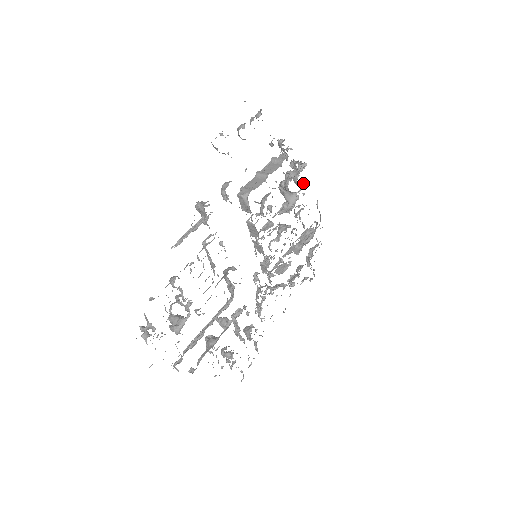
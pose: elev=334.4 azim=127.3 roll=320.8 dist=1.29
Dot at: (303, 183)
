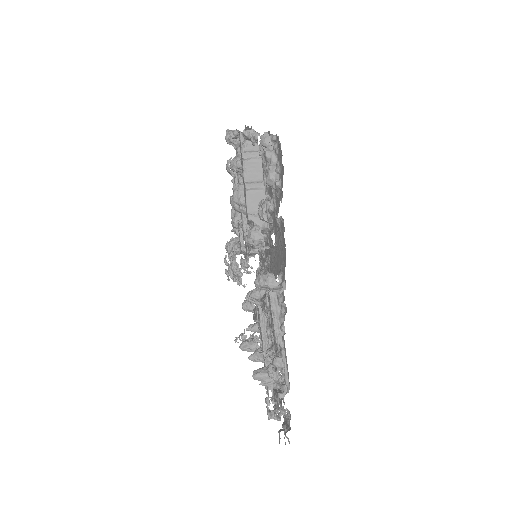
Dot at: occluded
